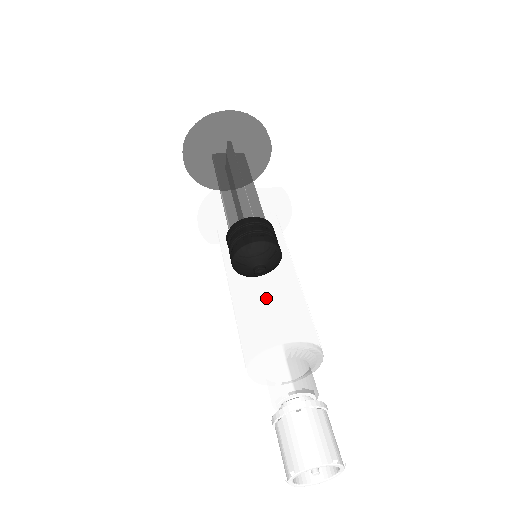
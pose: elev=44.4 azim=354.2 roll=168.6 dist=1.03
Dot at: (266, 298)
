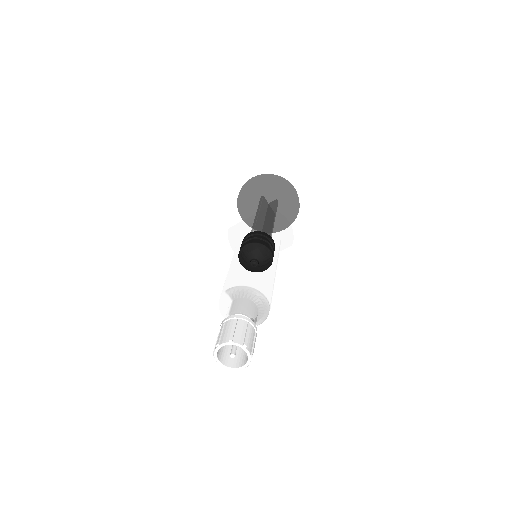
Dot at: (229, 272)
